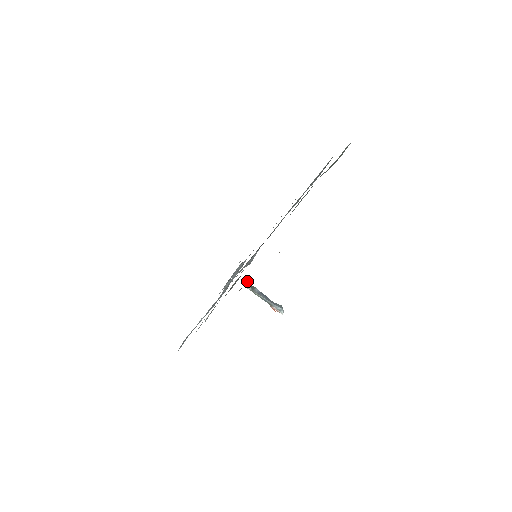
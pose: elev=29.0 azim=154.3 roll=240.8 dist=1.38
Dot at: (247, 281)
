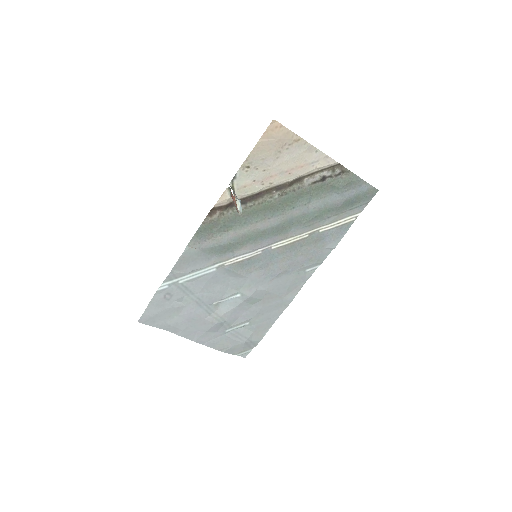
Dot at: (234, 190)
